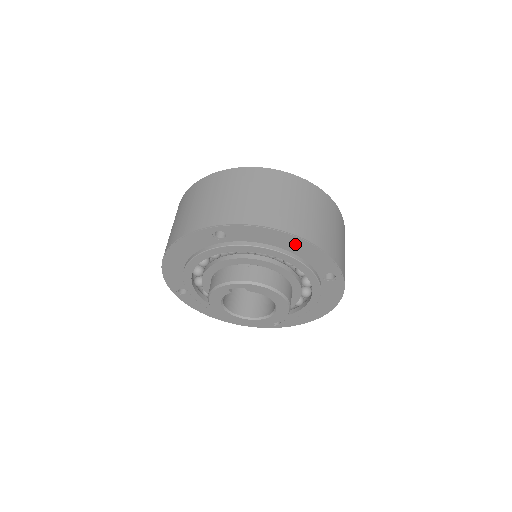
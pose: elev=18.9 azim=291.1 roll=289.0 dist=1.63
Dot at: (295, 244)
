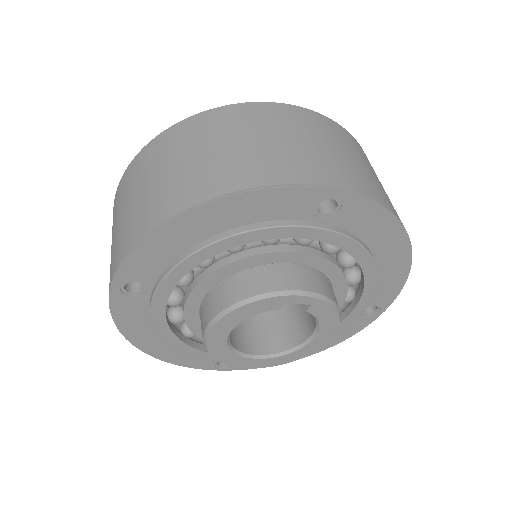
Dot at: (395, 256)
